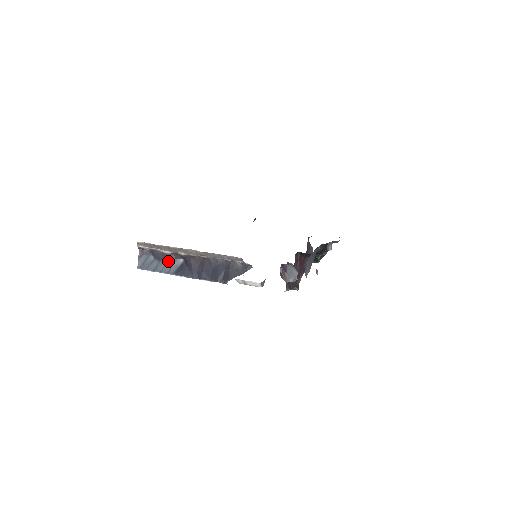
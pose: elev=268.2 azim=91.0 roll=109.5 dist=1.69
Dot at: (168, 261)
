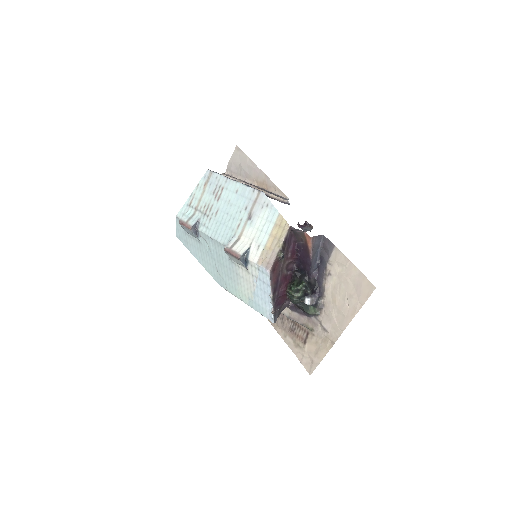
Dot at: occluded
